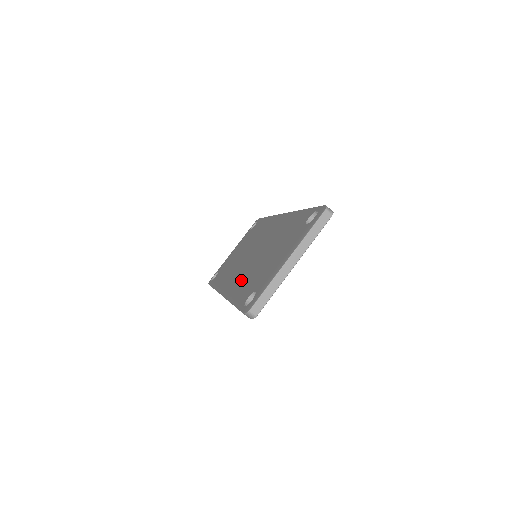
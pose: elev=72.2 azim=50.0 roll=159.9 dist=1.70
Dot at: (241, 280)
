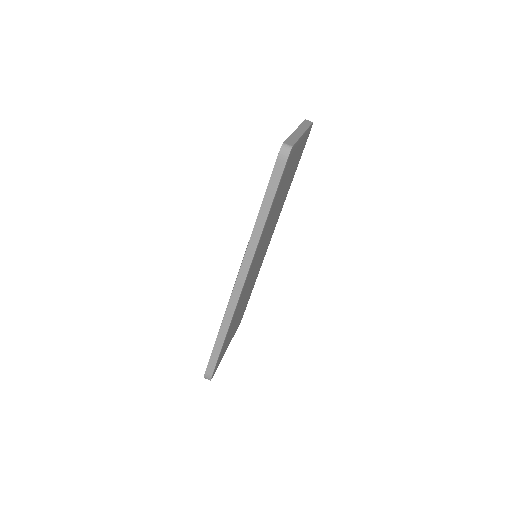
Dot at: occluded
